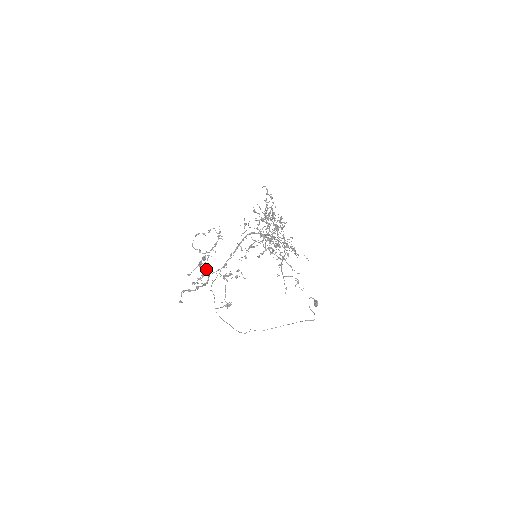
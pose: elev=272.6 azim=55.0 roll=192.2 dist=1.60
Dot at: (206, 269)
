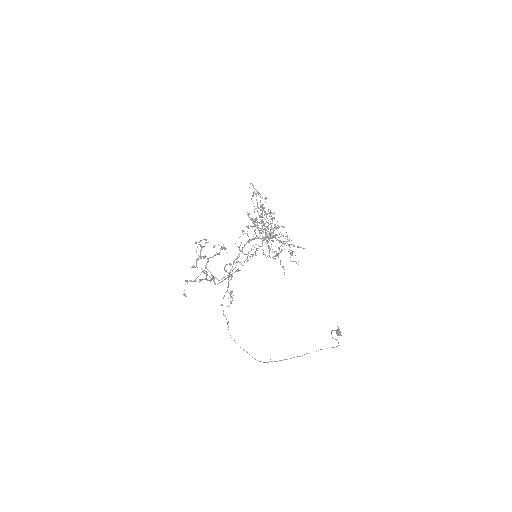
Dot at: (202, 246)
